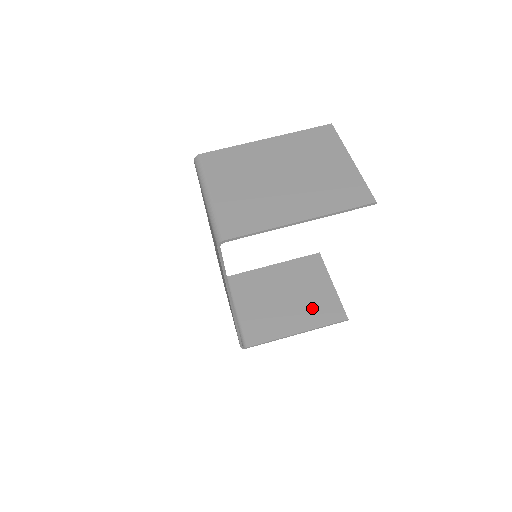
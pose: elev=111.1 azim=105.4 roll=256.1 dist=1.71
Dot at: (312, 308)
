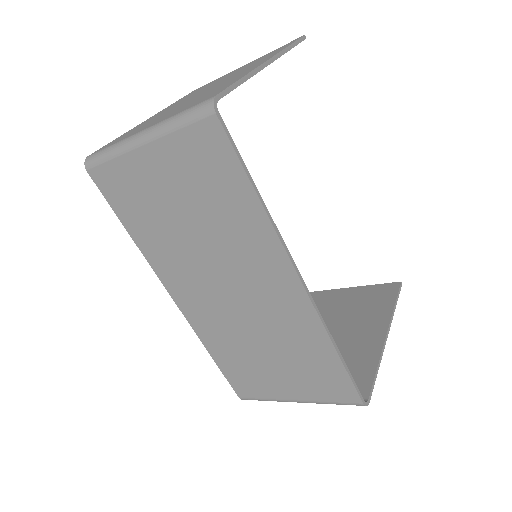
Dot at: (362, 312)
